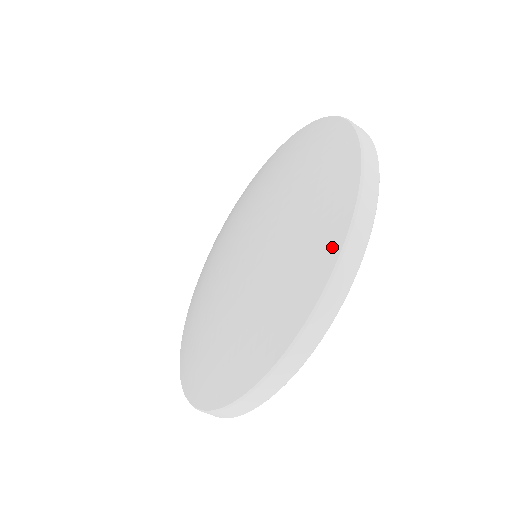
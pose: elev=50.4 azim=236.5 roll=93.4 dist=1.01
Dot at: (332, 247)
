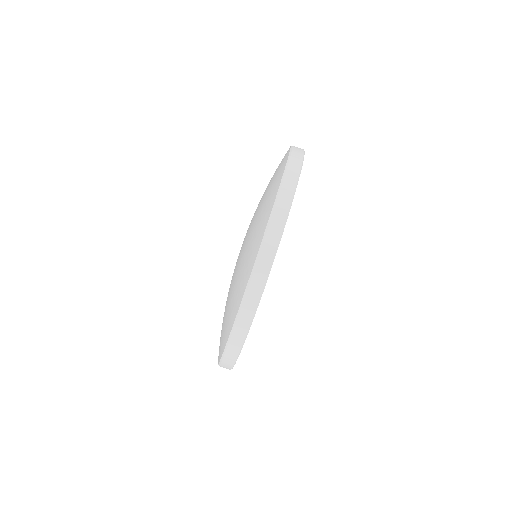
Dot at: occluded
